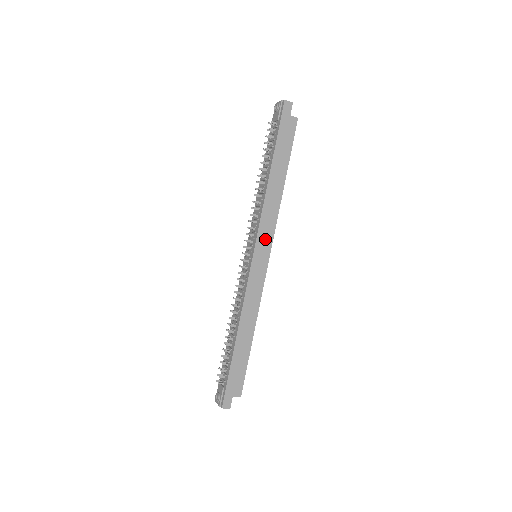
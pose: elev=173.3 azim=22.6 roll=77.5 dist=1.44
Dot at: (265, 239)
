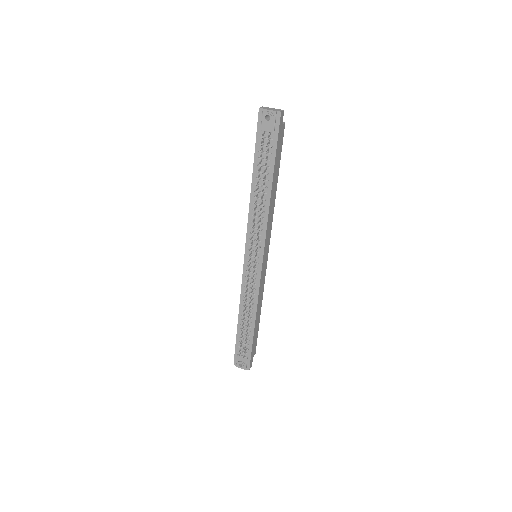
Dot at: (267, 243)
